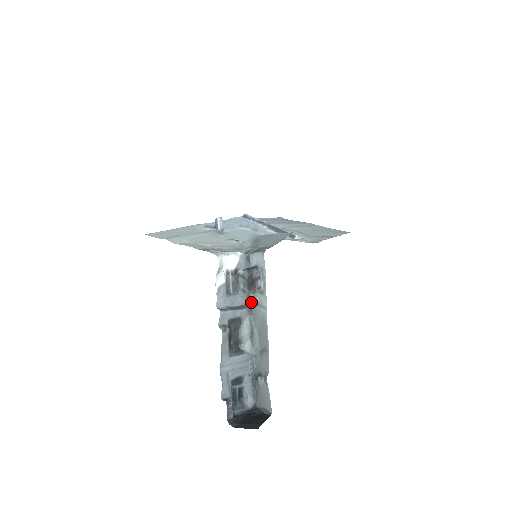
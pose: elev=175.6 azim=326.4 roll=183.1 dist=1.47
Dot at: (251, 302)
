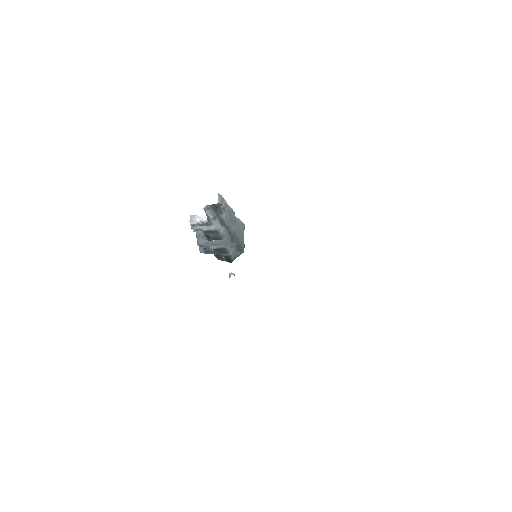
Dot at: (222, 220)
